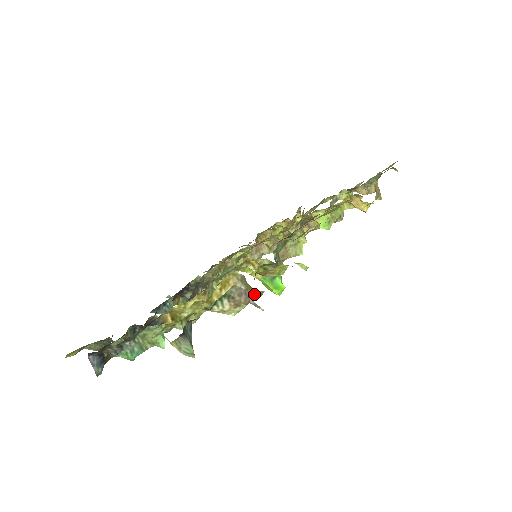
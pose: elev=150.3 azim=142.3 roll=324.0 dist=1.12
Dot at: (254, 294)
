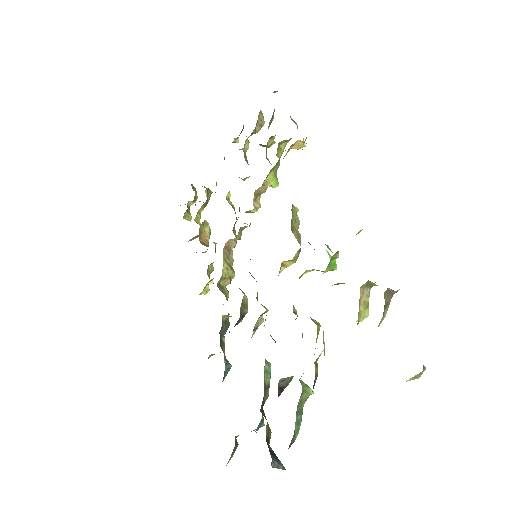
Dot at: occluded
